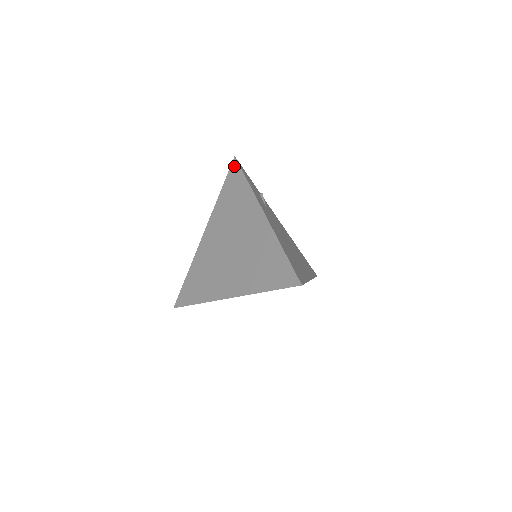
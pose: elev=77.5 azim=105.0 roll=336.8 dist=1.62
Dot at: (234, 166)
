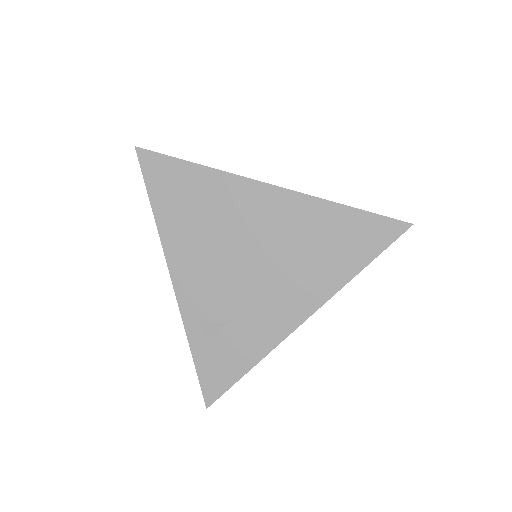
Dot at: (148, 160)
